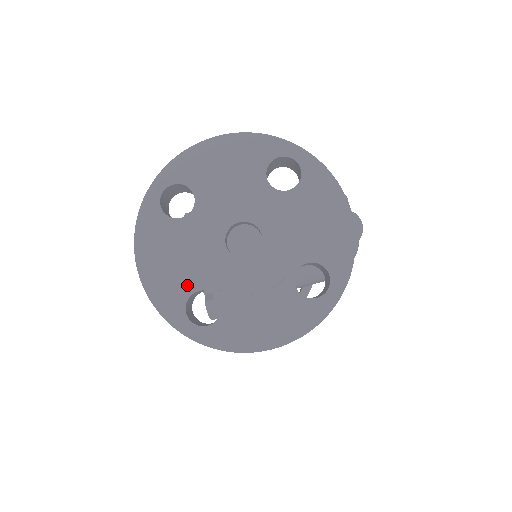
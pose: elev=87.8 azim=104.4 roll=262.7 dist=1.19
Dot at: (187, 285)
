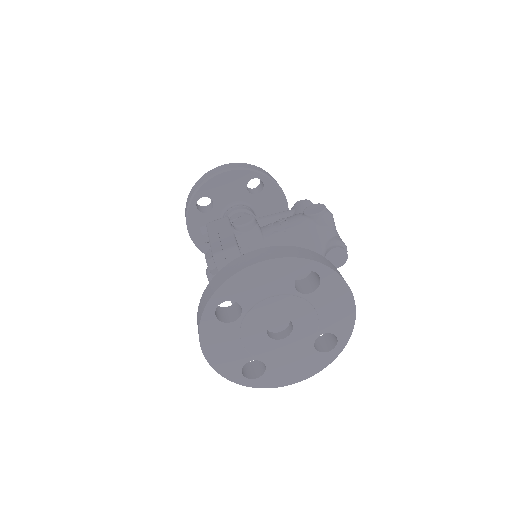
Dot at: (241, 360)
